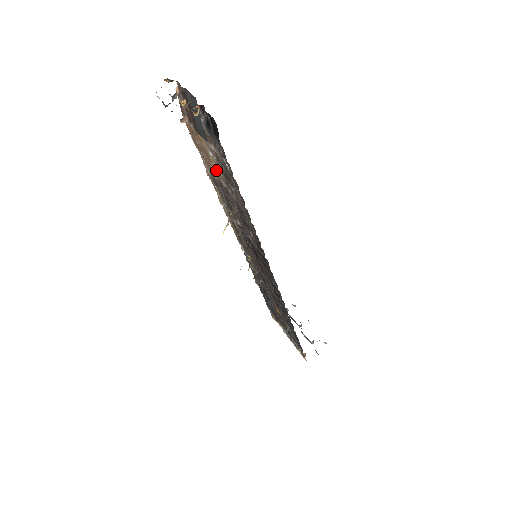
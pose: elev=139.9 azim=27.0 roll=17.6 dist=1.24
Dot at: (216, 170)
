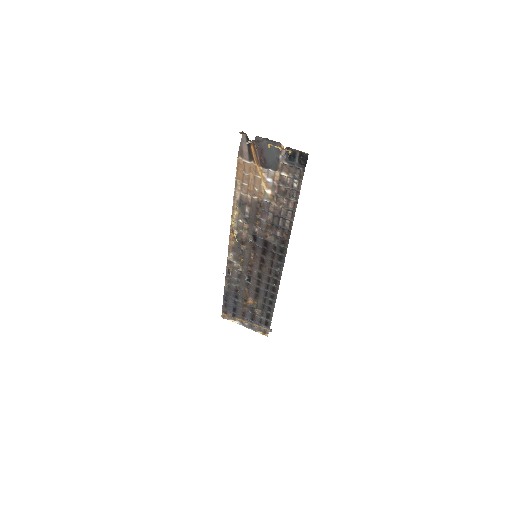
Dot at: (260, 192)
